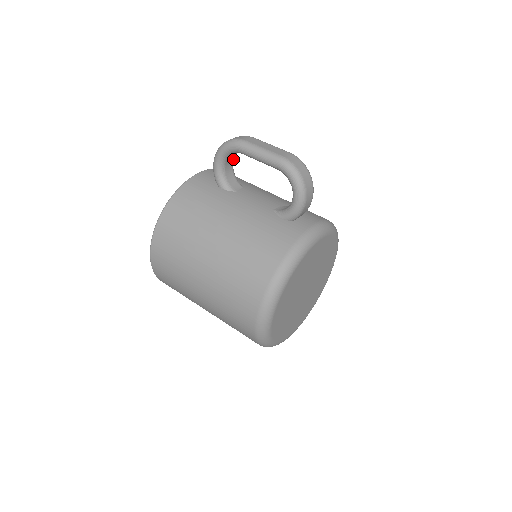
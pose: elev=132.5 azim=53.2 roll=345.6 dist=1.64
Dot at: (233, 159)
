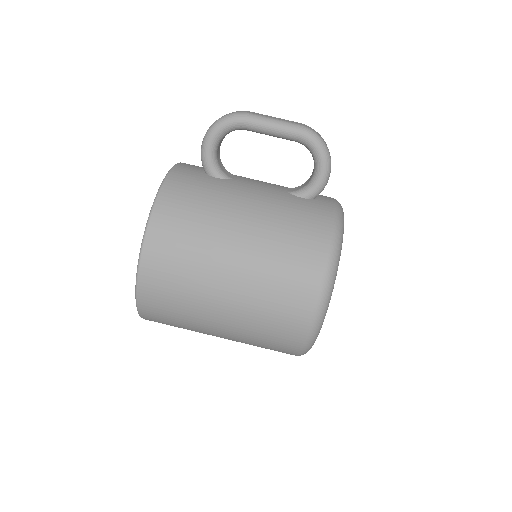
Dot at: (221, 142)
